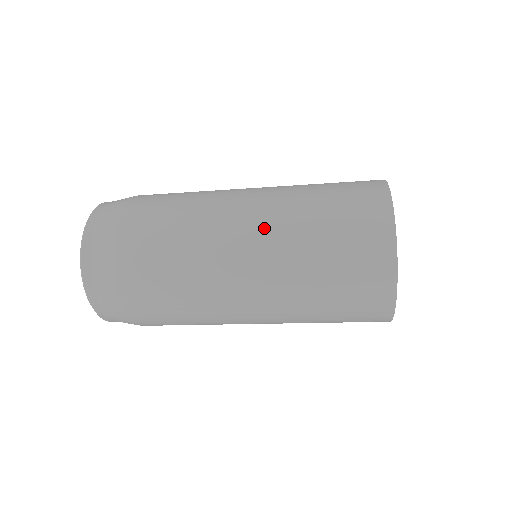
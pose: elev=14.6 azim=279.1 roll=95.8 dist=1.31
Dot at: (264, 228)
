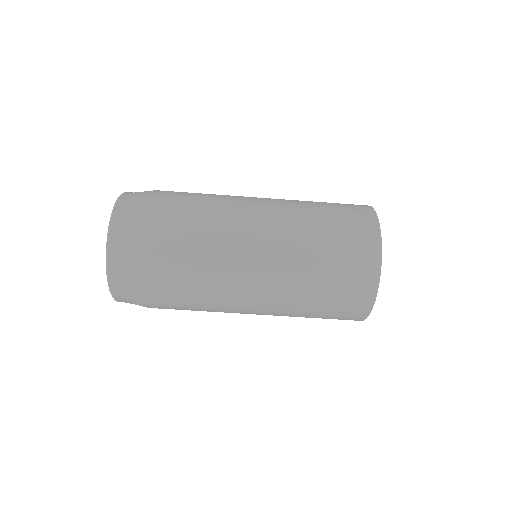
Dot at: (278, 214)
